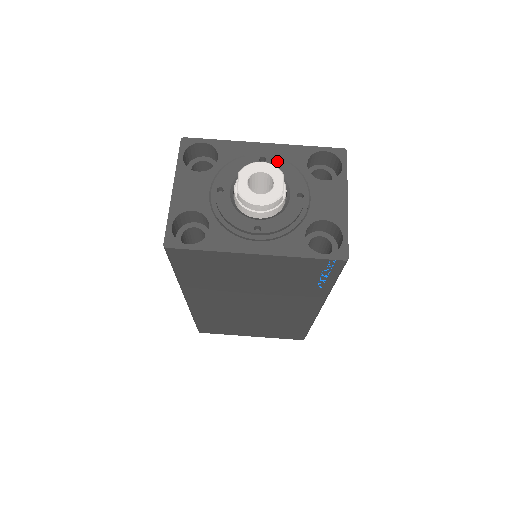
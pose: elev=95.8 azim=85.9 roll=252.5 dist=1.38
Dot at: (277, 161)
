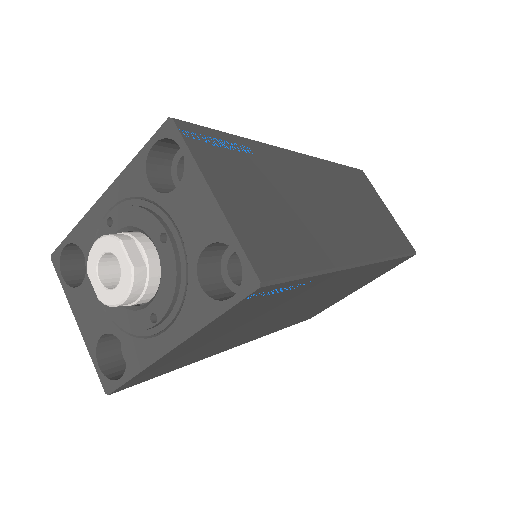
Dot at: (121, 211)
